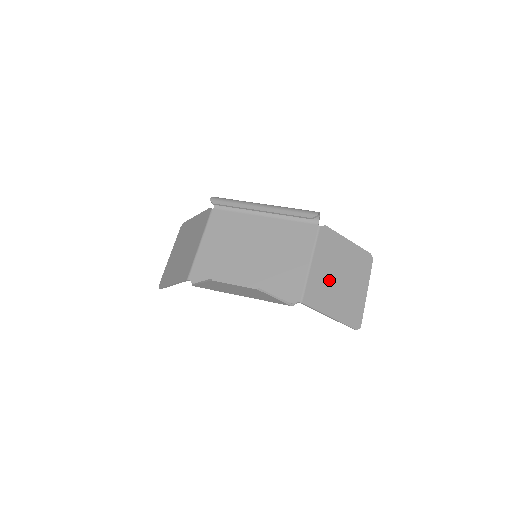
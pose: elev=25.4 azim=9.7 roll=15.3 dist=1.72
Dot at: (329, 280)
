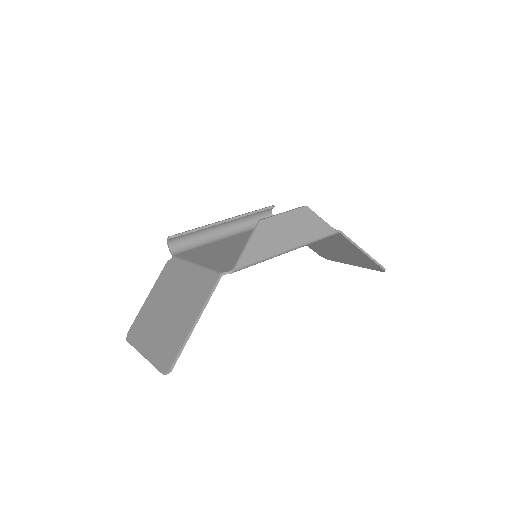
Dot at: occluded
